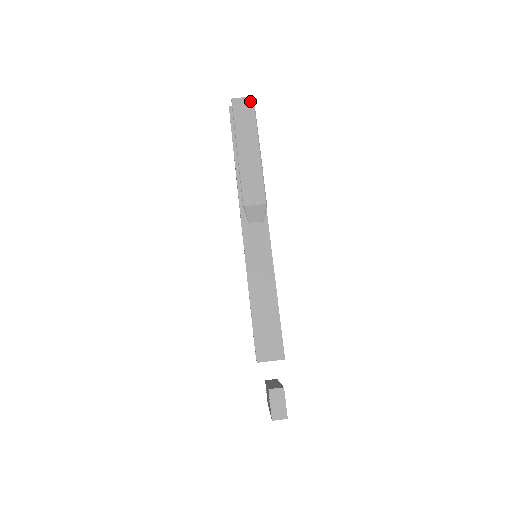
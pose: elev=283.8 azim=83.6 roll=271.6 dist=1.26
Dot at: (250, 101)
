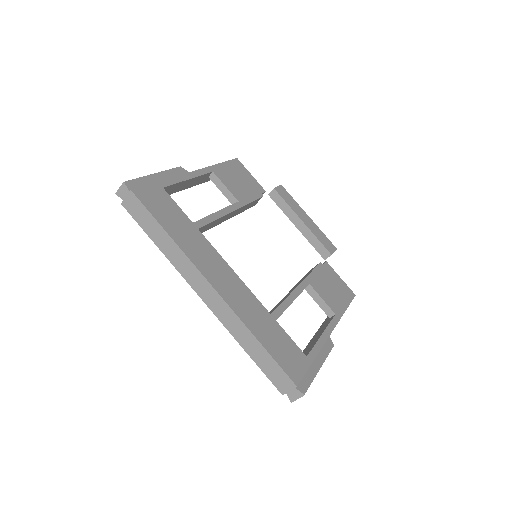
Dot at: (304, 394)
